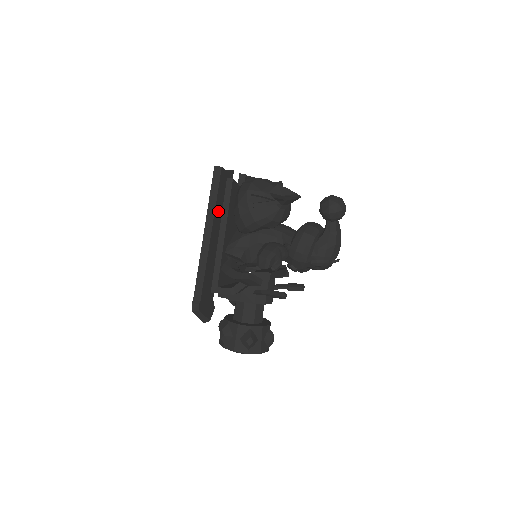
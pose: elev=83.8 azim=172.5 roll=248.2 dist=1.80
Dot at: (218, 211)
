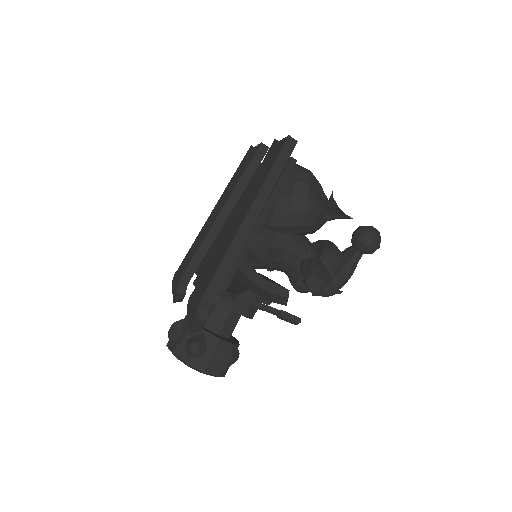
Dot at: occluded
